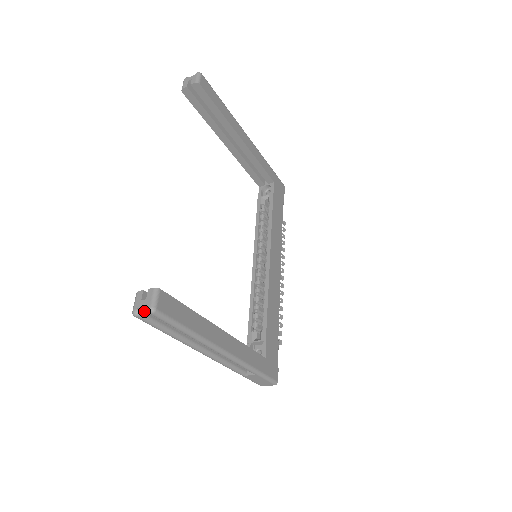
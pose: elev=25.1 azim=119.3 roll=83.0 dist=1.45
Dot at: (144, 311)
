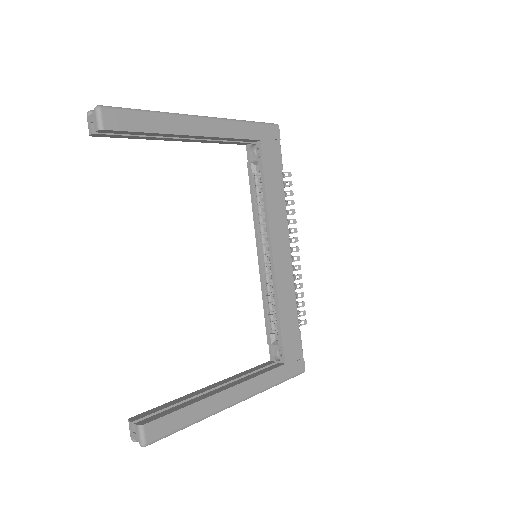
Dot at: occluded
